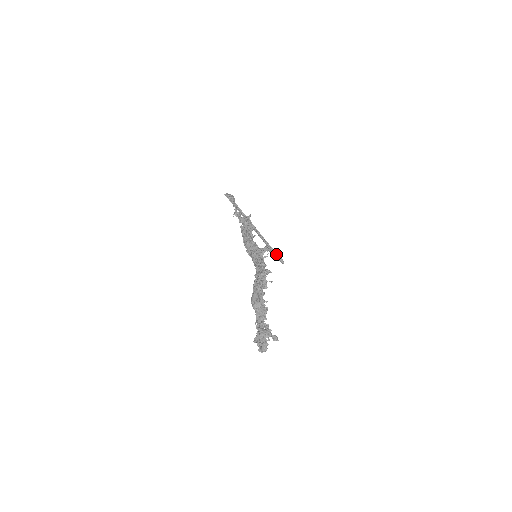
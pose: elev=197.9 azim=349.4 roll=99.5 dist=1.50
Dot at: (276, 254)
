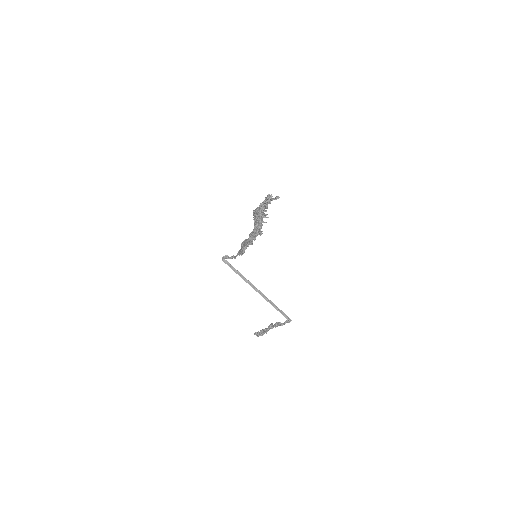
Dot at: (281, 311)
